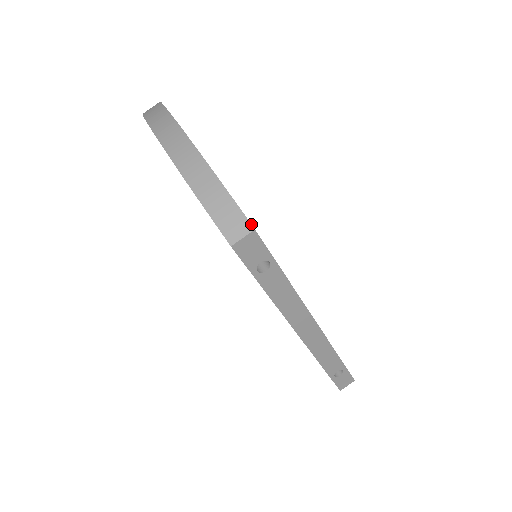
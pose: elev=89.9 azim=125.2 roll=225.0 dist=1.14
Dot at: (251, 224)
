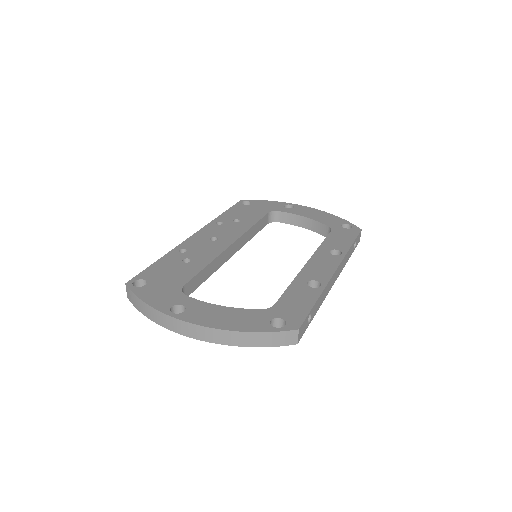
Dot at: (295, 330)
